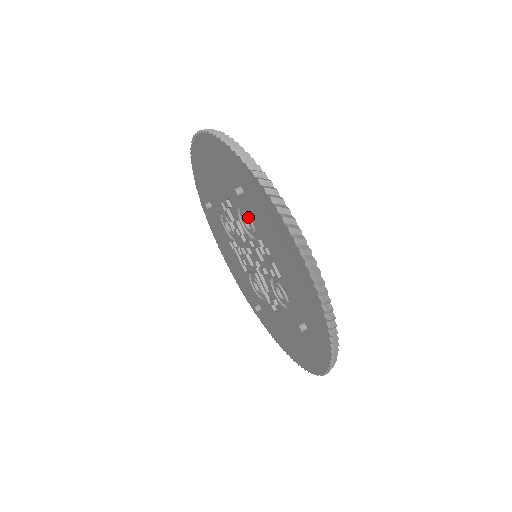
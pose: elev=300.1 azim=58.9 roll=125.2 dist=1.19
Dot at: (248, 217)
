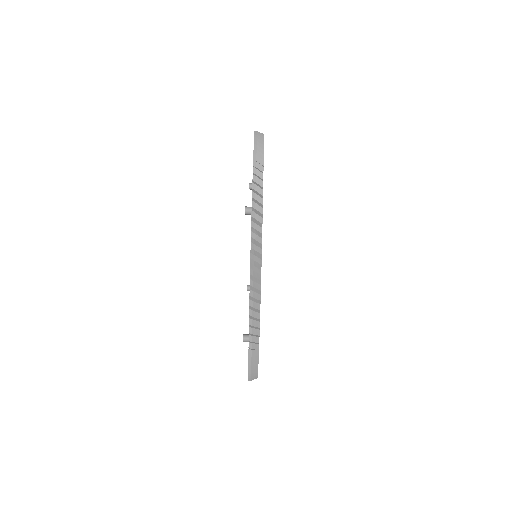
Dot at: occluded
